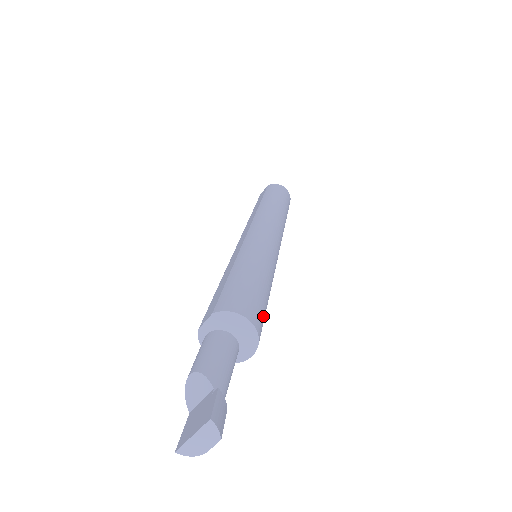
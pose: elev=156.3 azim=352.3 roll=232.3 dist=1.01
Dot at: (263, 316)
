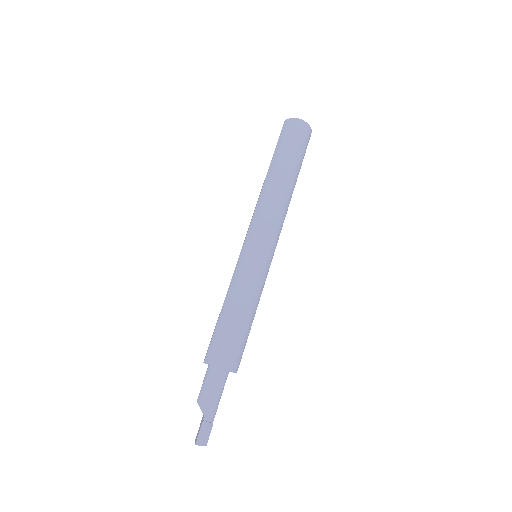
Dot at: (240, 348)
